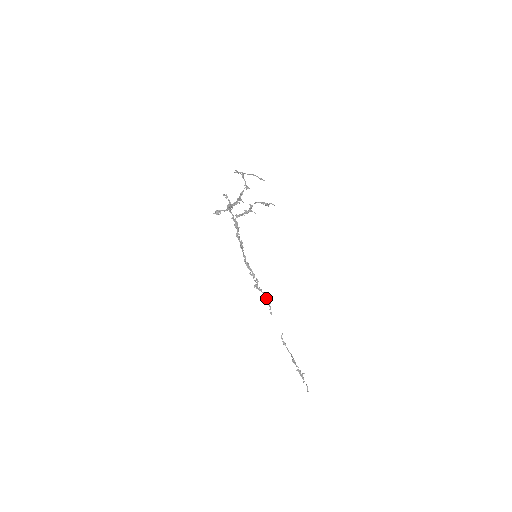
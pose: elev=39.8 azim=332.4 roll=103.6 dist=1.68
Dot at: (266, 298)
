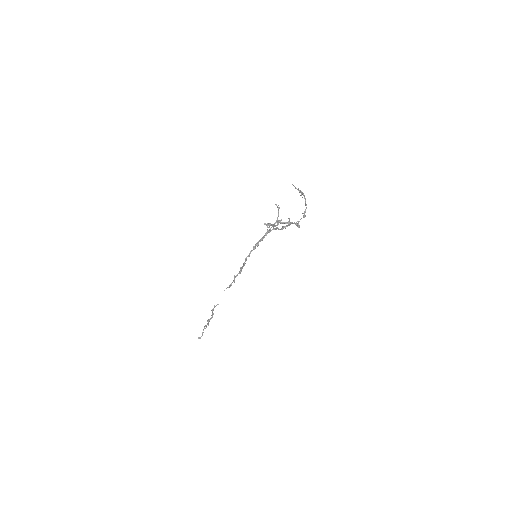
Dot at: (232, 282)
